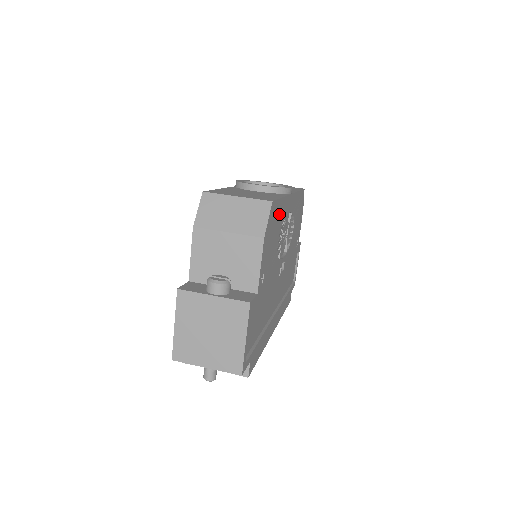
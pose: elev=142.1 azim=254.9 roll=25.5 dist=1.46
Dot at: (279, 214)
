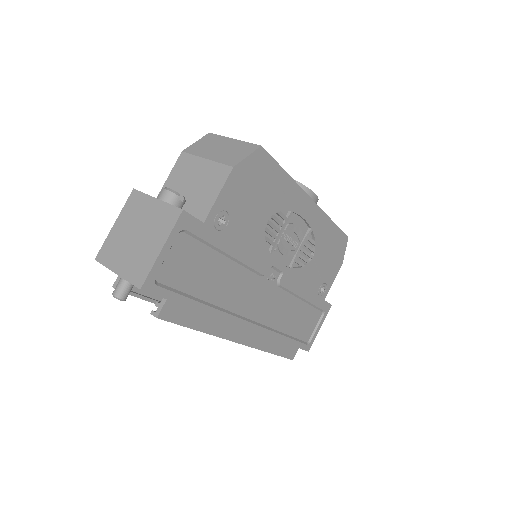
Dot at: (277, 186)
